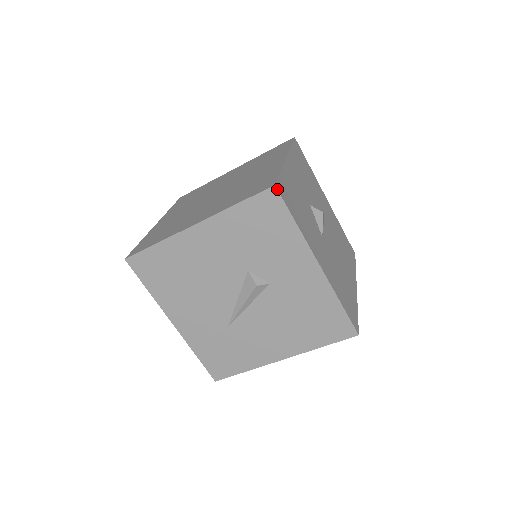
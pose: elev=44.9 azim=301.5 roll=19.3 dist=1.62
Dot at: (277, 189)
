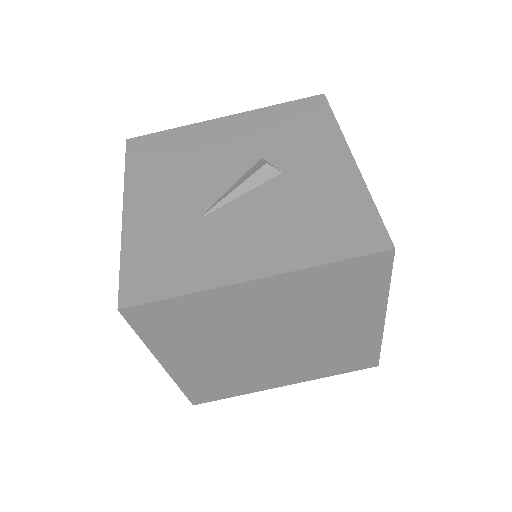
Dot at: (325, 96)
